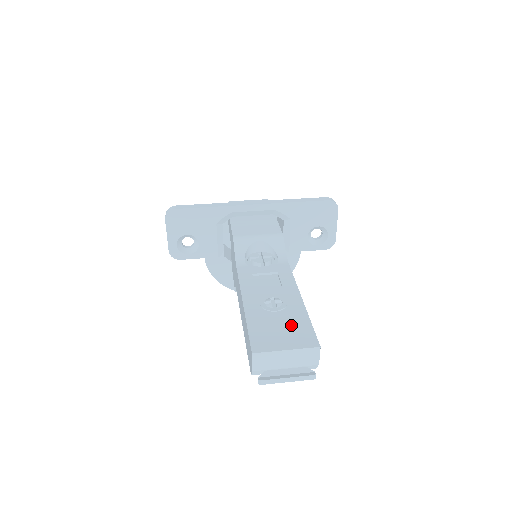
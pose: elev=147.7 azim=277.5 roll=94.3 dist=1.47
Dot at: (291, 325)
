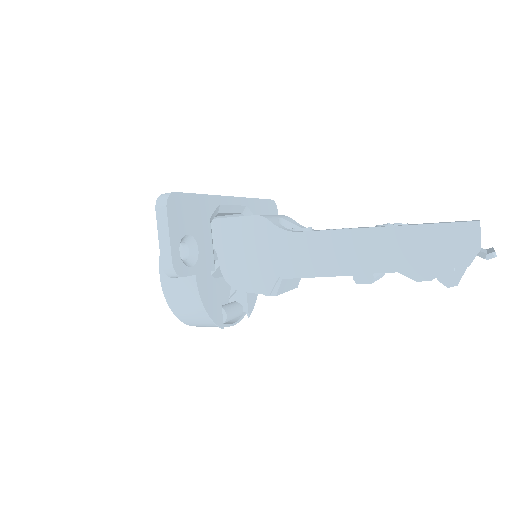
Dot at: occluded
